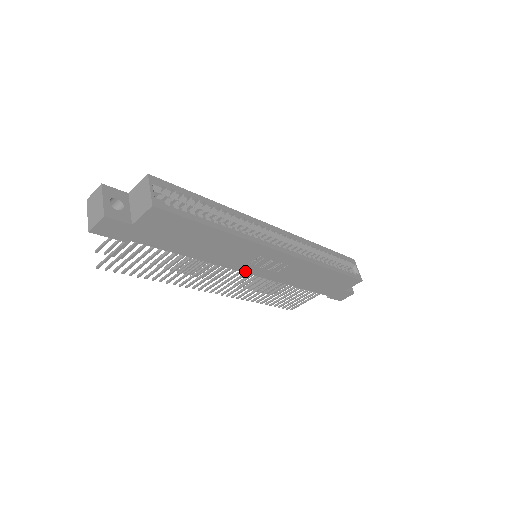
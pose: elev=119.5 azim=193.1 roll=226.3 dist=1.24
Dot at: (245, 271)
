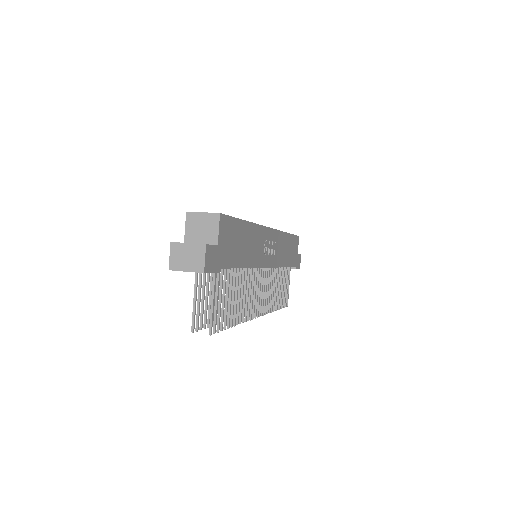
Dot at: (265, 266)
